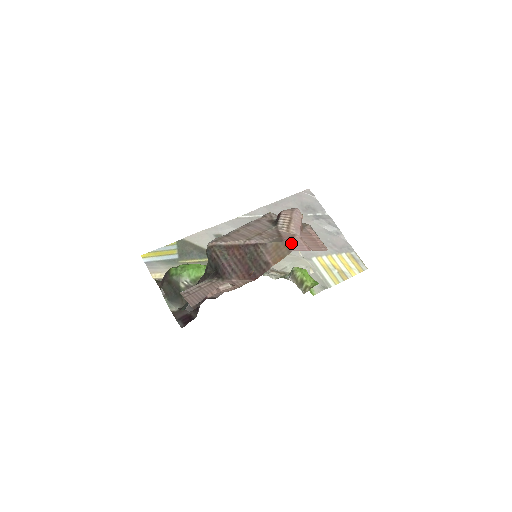
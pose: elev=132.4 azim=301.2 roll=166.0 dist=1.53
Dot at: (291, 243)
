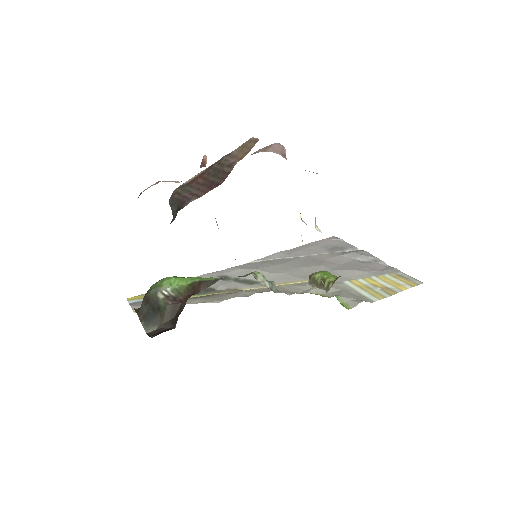
Dot at: occluded
